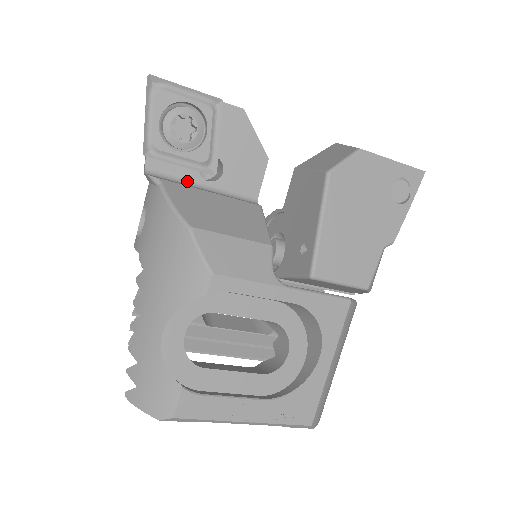
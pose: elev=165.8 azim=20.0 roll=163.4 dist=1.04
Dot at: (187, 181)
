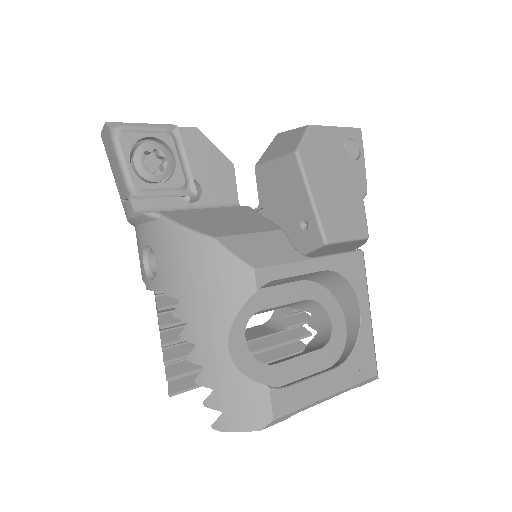
Dot at: (175, 209)
